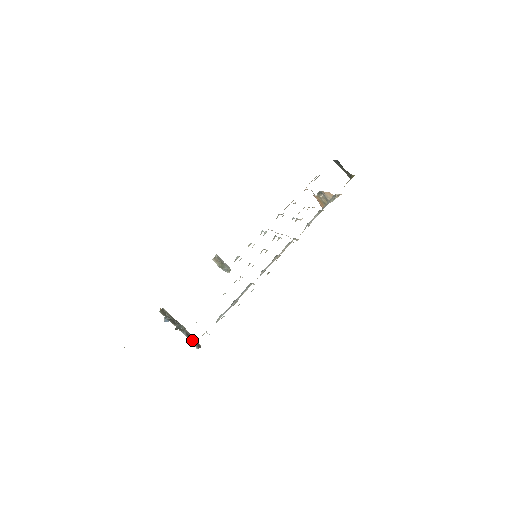
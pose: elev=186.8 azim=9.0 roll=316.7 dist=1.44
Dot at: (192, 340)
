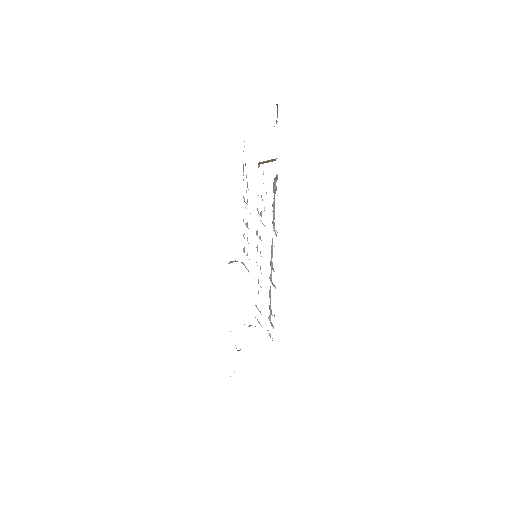
Dot at: occluded
